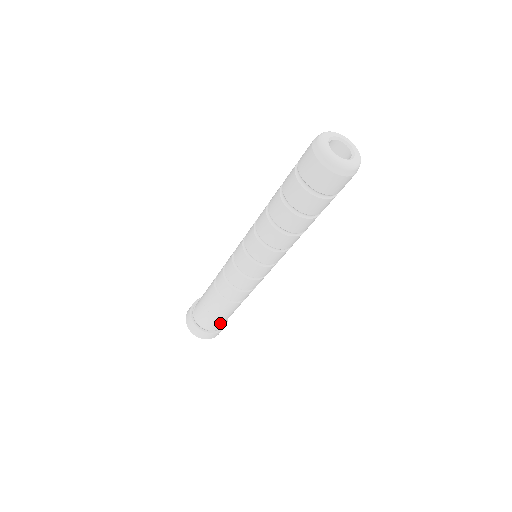
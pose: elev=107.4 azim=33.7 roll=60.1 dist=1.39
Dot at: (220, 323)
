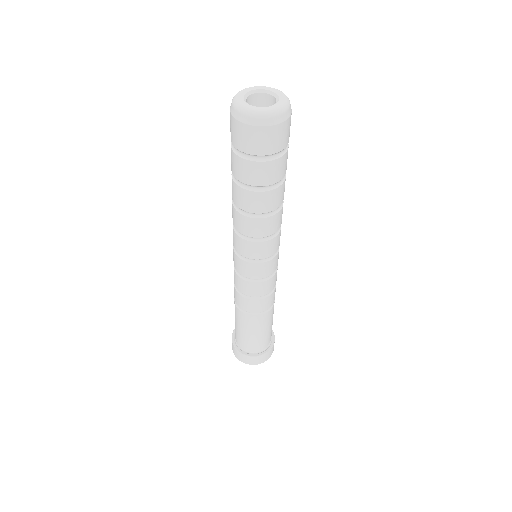
Dot at: (270, 335)
